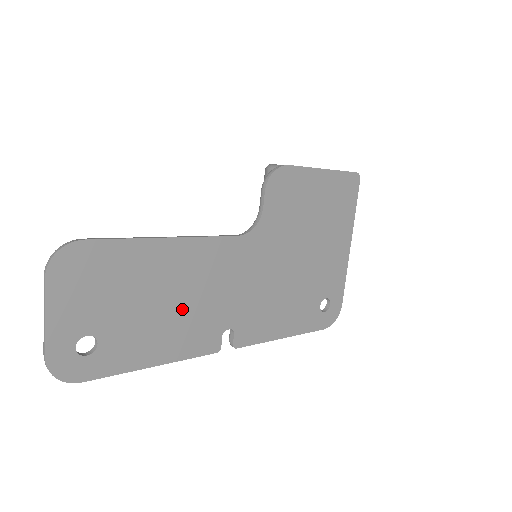
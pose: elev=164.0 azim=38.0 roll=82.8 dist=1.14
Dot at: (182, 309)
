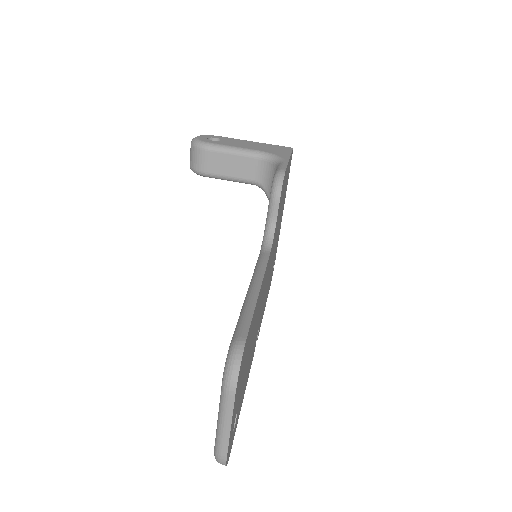
Dot at: occluded
